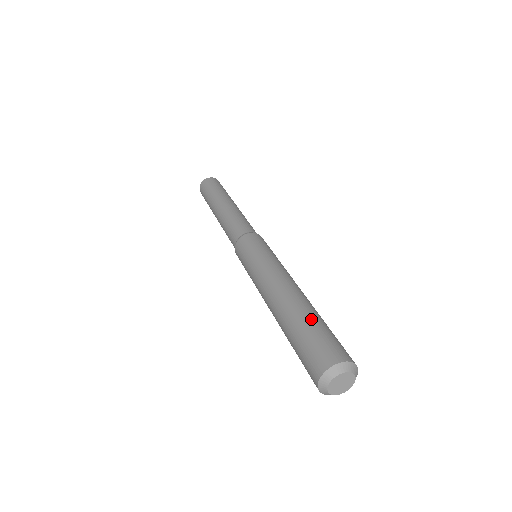
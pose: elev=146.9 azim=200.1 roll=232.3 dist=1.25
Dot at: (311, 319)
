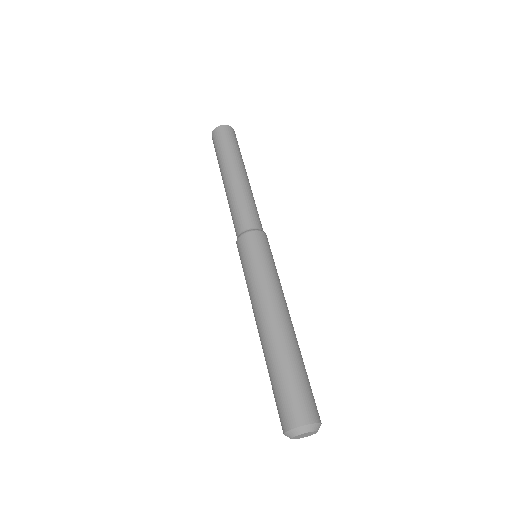
Dot at: (285, 368)
